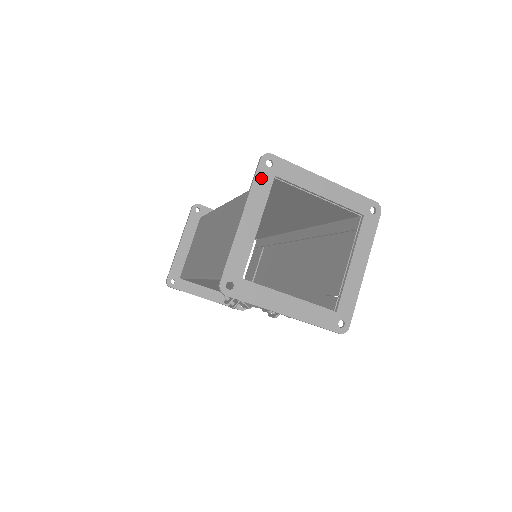
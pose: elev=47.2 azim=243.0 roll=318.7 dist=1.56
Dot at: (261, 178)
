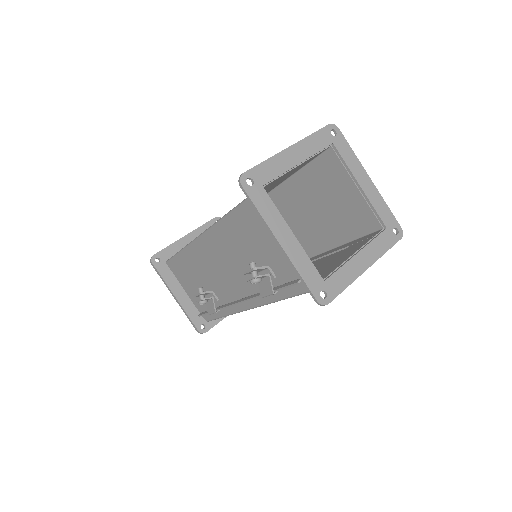
Dot at: (322, 135)
